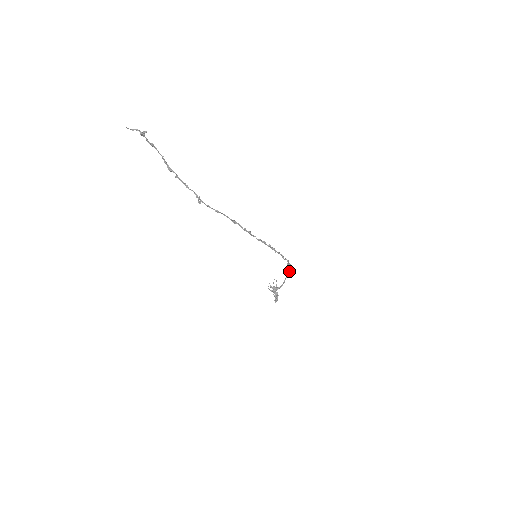
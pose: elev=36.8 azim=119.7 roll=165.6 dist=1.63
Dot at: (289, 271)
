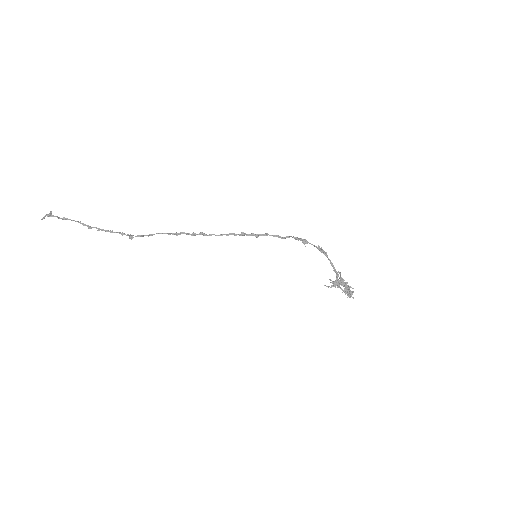
Dot at: (318, 249)
